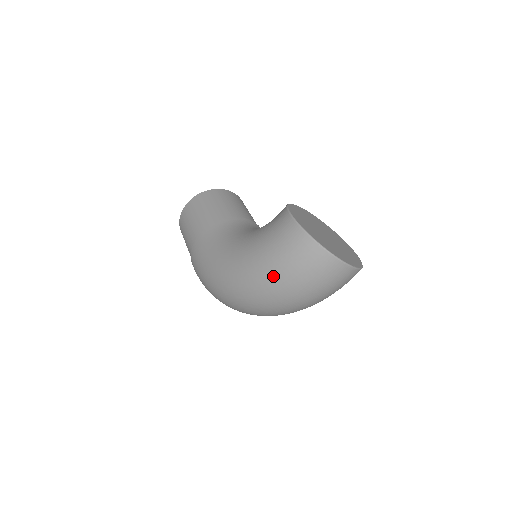
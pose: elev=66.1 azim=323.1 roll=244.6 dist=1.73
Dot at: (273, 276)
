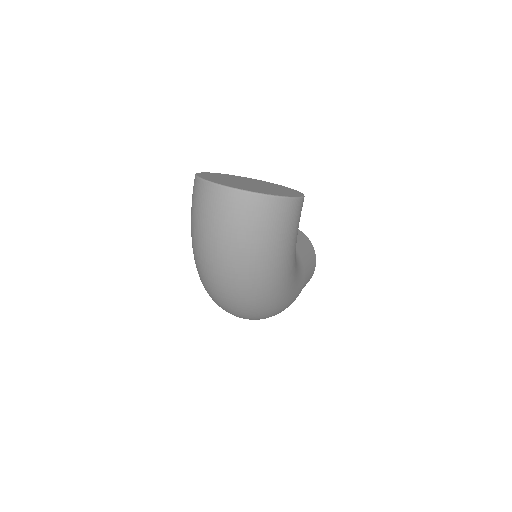
Dot at: (192, 236)
